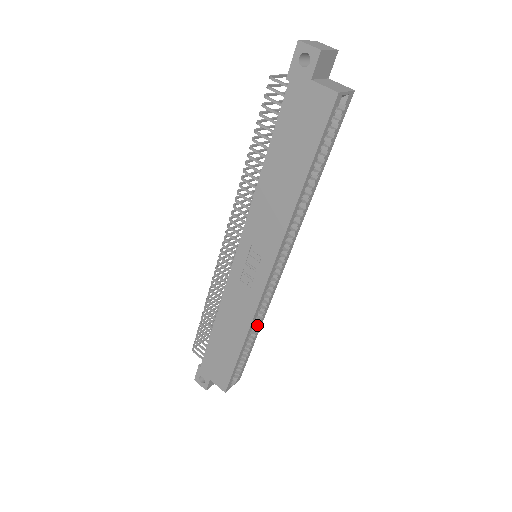
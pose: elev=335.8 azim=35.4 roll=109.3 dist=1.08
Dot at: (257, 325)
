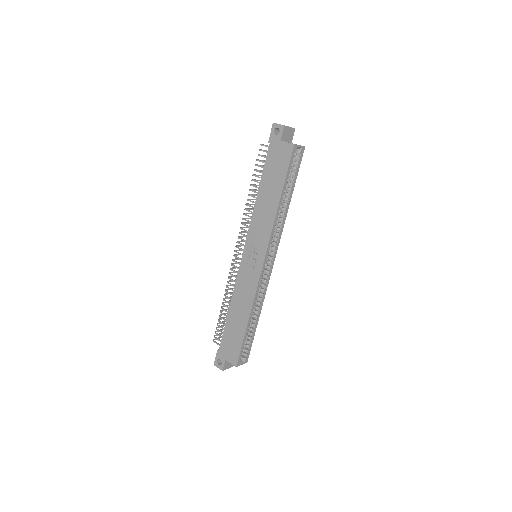
Dot at: (258, 308)
